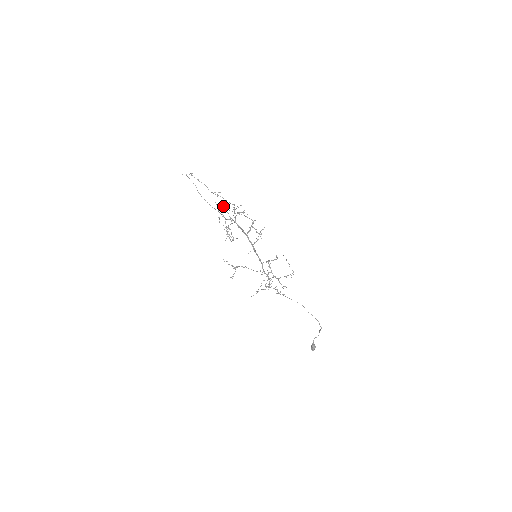
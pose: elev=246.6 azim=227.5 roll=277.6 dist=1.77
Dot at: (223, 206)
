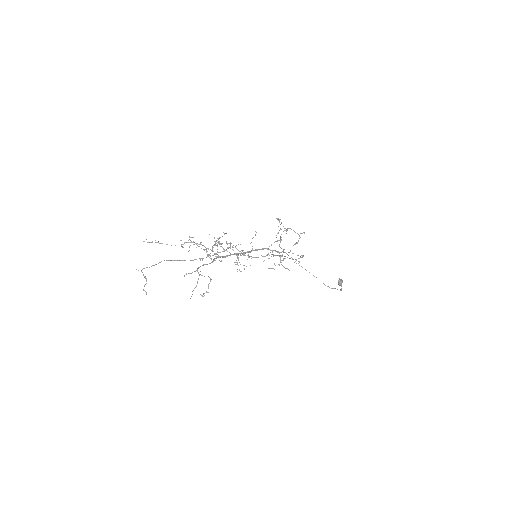
Dot at: (197, 268)
